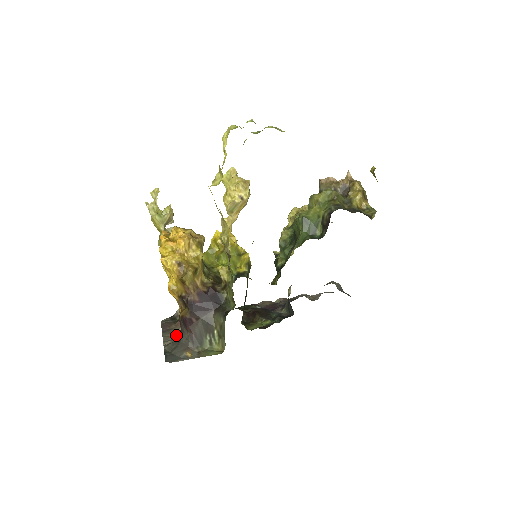
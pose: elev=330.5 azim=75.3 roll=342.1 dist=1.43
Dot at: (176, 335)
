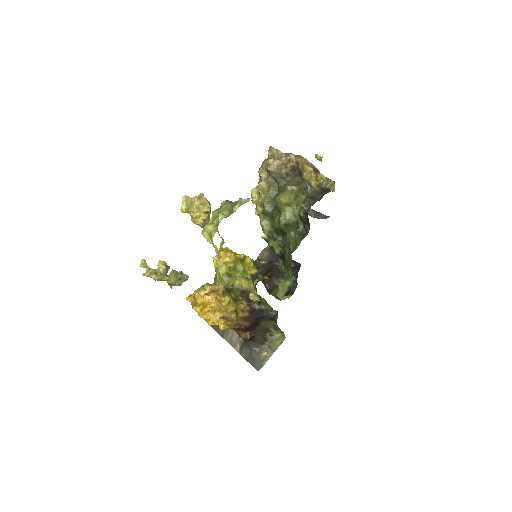
Dot at: (234, 334)
